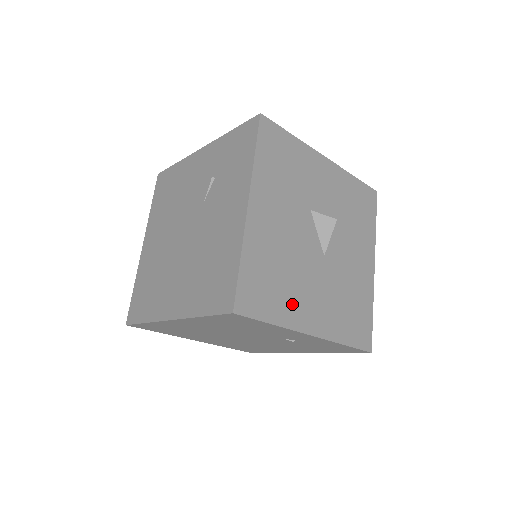
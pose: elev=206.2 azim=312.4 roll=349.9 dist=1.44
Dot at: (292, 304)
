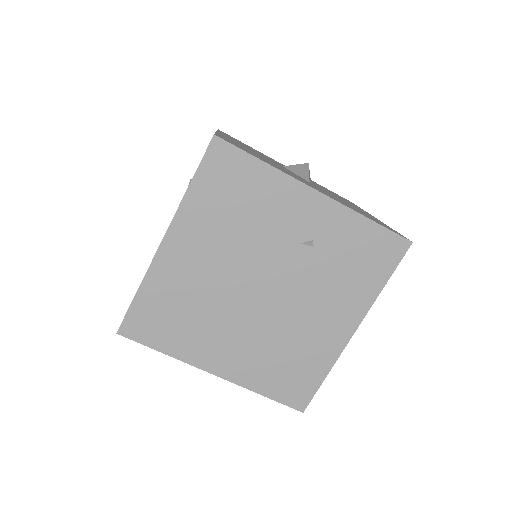
Dot at: occluded
